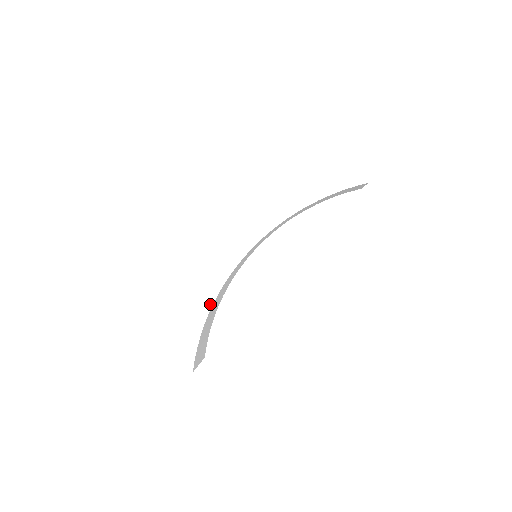
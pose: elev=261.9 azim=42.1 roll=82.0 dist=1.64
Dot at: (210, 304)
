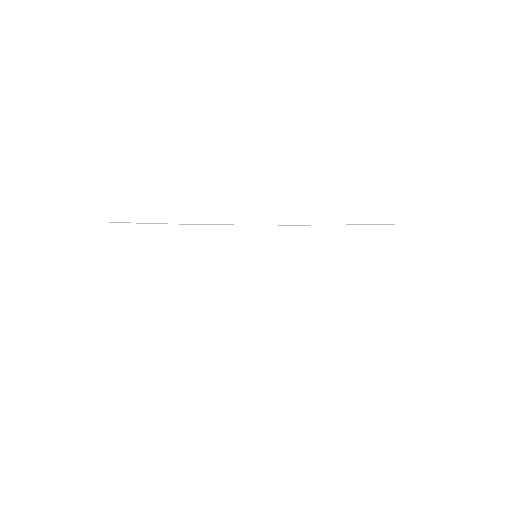
Dot at: occluded
